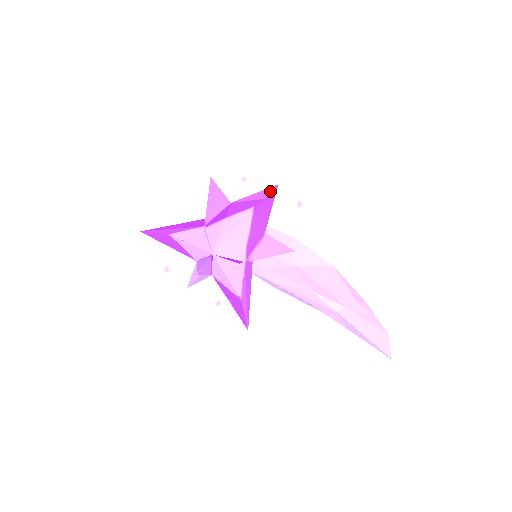
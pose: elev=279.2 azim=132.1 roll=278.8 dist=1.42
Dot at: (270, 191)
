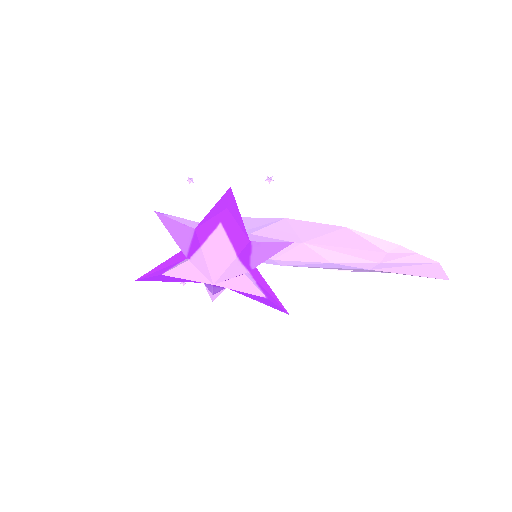
Dot at: (226, 198)
